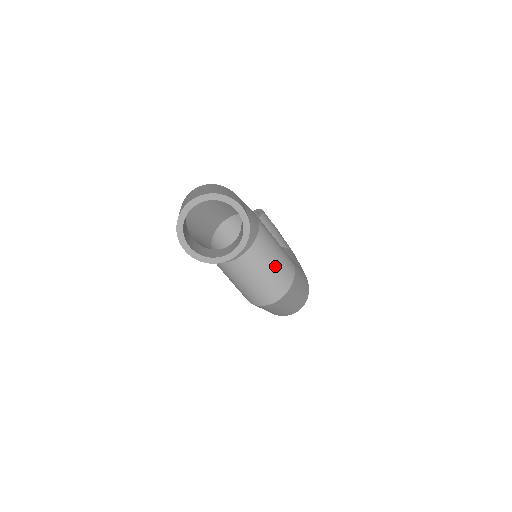
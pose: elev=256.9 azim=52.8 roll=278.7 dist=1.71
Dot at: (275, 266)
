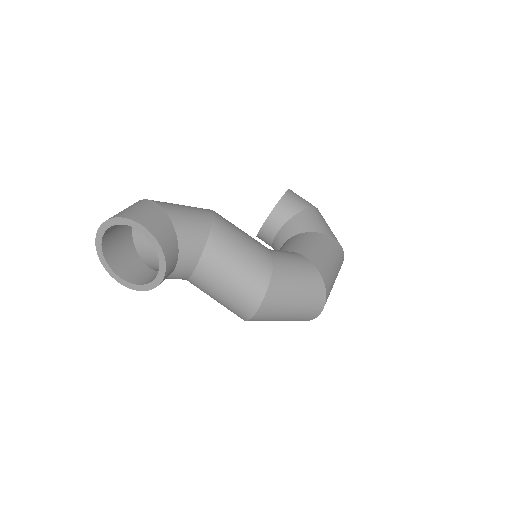
Dot at: (237, 274)
